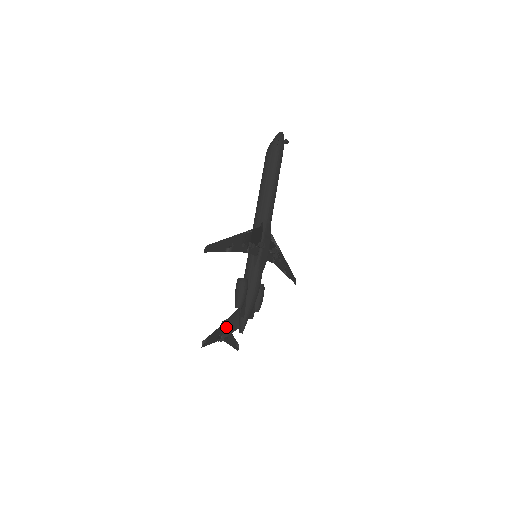
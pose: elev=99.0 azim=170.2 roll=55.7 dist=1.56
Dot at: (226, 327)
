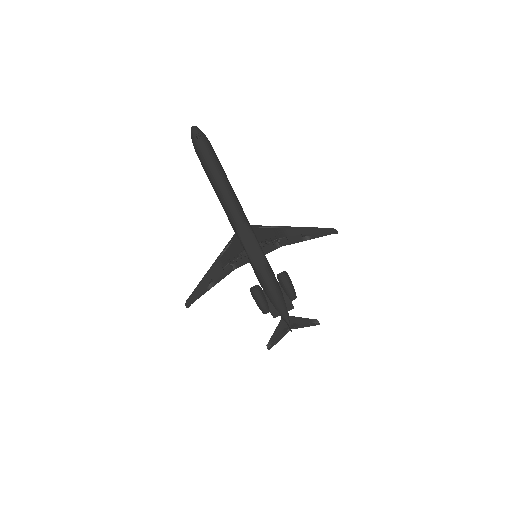
Dot at: occluded
